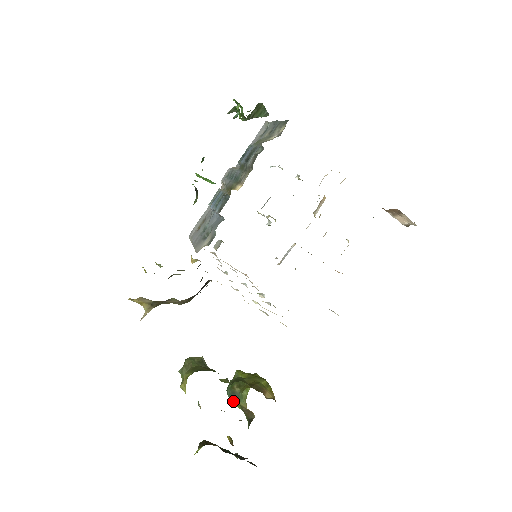
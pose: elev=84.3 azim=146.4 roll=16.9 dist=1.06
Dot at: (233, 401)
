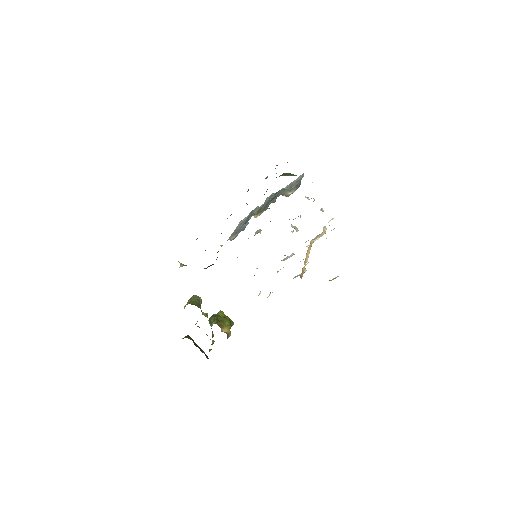
Dot at: (210, 325)
